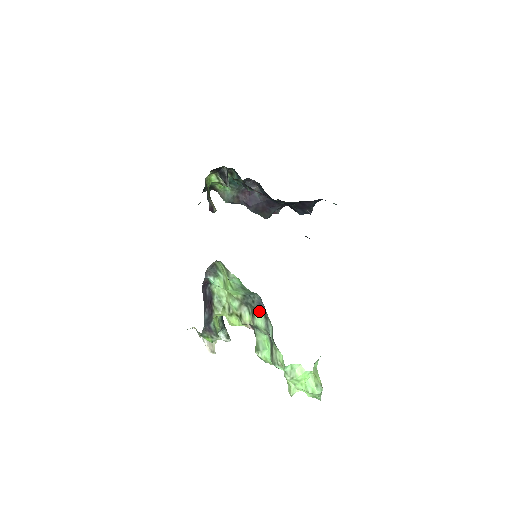
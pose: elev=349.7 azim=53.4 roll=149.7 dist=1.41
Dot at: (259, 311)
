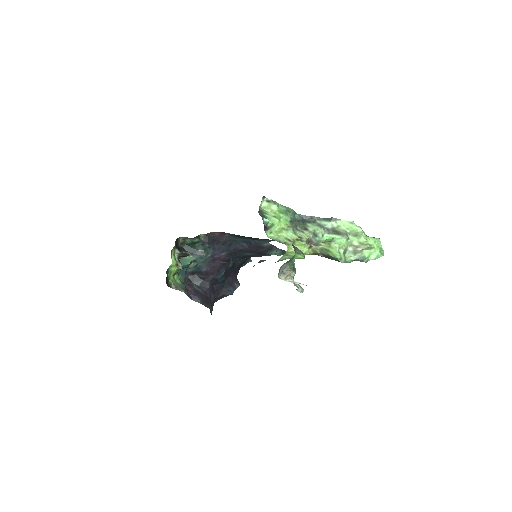
Dot at: (307, 223)
